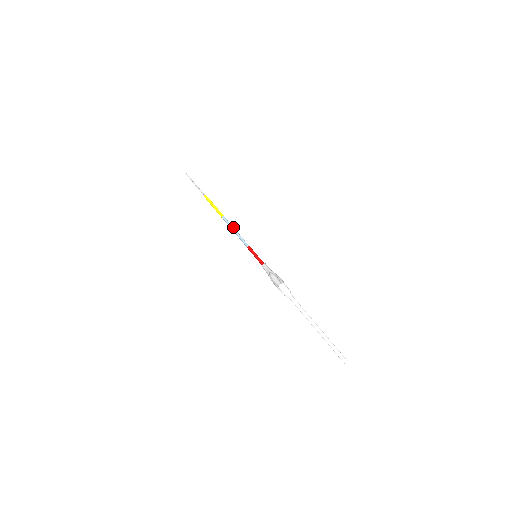
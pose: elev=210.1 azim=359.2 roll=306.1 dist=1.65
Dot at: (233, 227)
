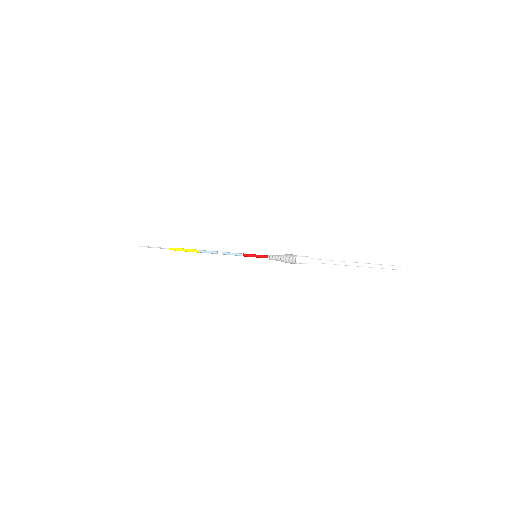
Dot at: (216, 252)
